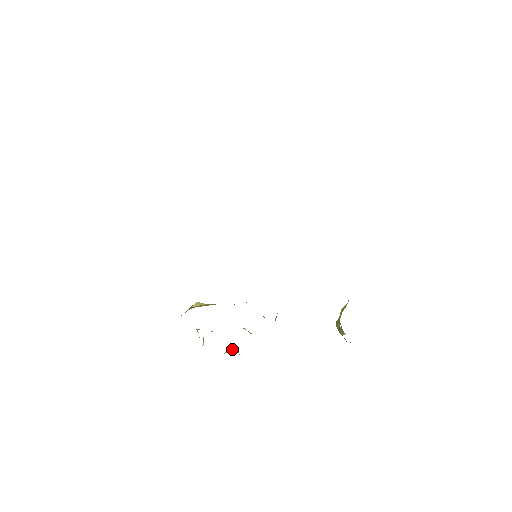
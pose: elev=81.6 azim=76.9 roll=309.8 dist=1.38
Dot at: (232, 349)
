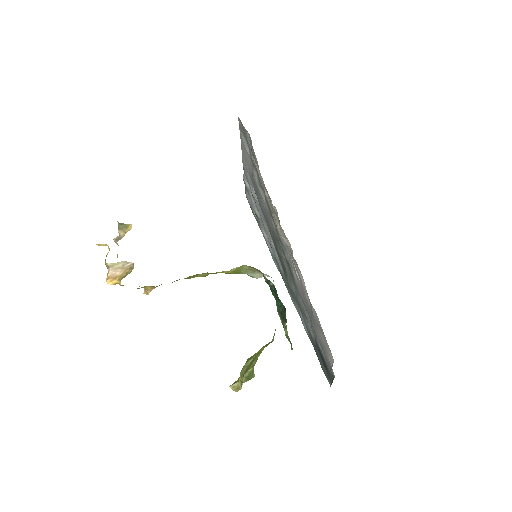
Dot at: (120, 273)
